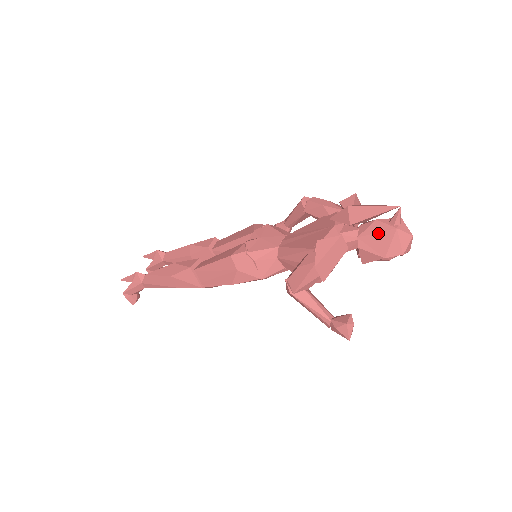
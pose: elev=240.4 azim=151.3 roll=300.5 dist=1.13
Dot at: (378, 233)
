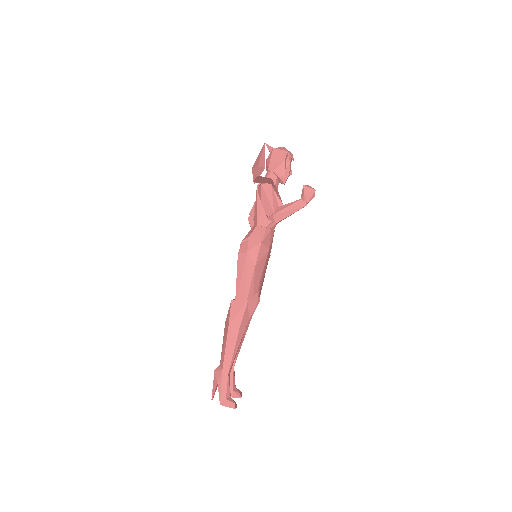
Dot at: (271, 158)
